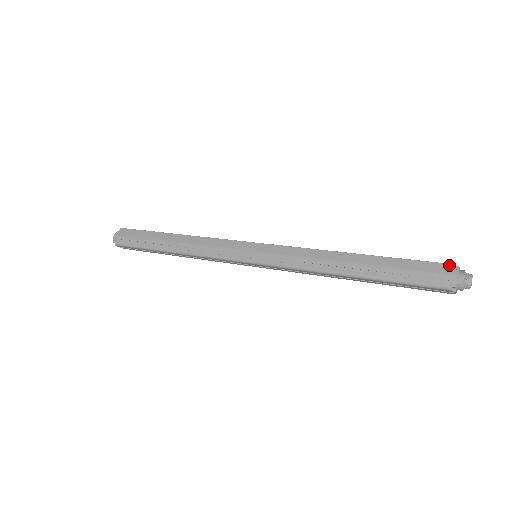
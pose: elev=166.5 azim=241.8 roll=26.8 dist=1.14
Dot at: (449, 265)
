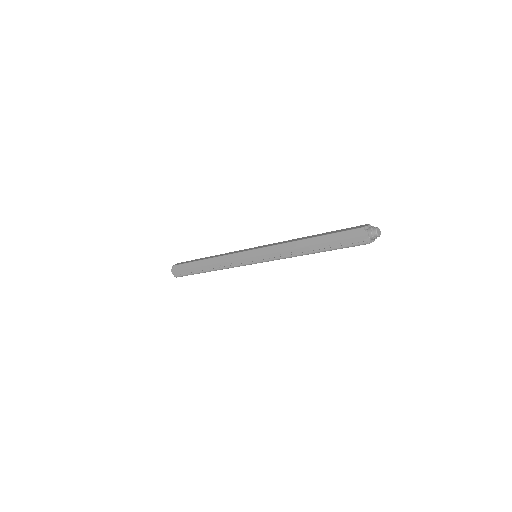
Dot at: (361, 229)
